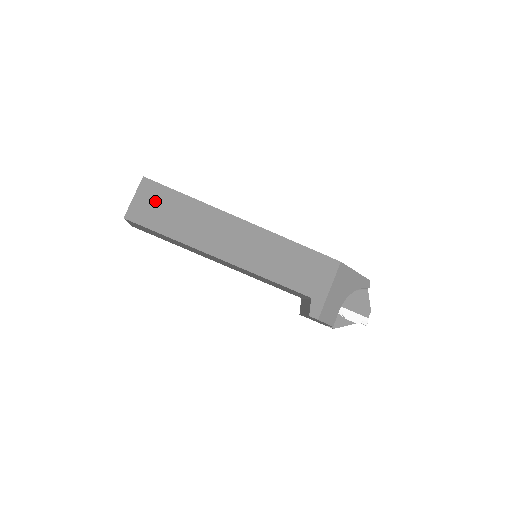
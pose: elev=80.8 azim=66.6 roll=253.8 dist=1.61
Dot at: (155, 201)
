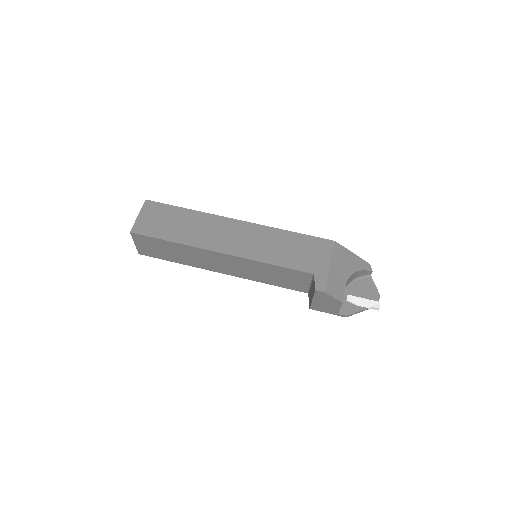
Dot at: (157, 216)
